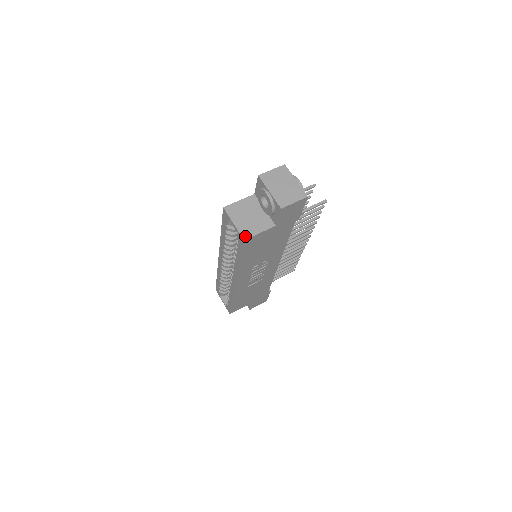
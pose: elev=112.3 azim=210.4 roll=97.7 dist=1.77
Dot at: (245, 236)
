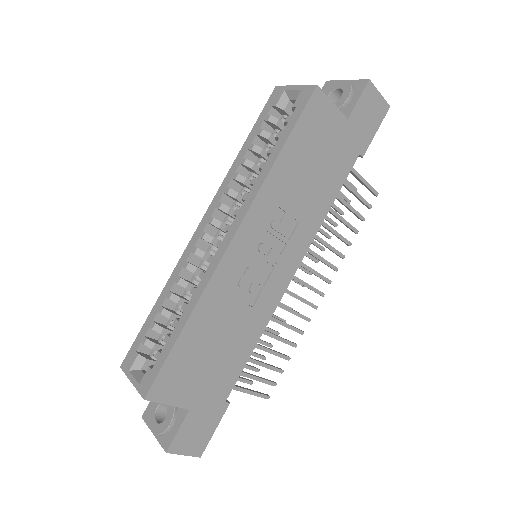
Dot at: (316, 88)
